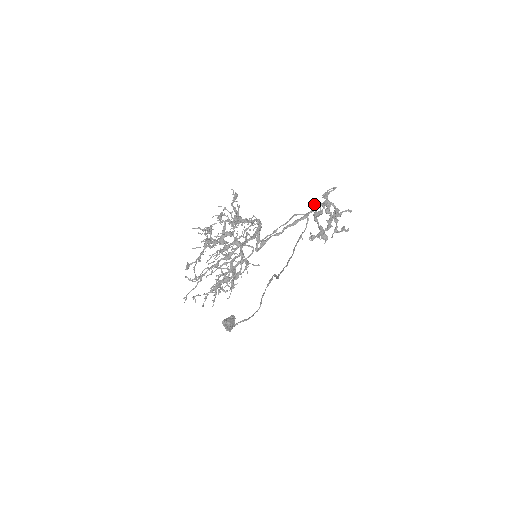
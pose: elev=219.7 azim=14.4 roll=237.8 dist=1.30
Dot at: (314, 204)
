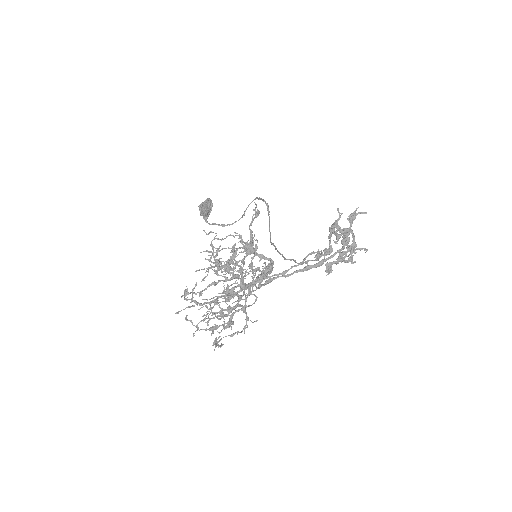
Dot at: (336, 226)
